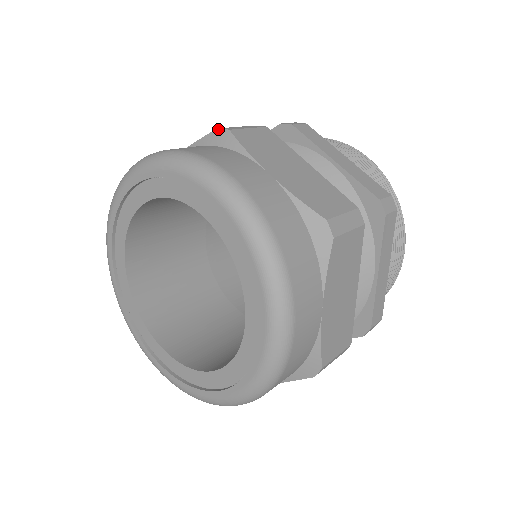
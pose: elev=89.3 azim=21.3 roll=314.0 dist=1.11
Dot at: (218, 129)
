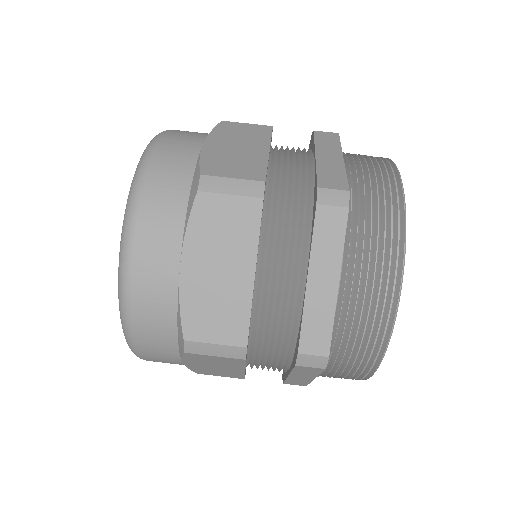
Dot at: occluded
